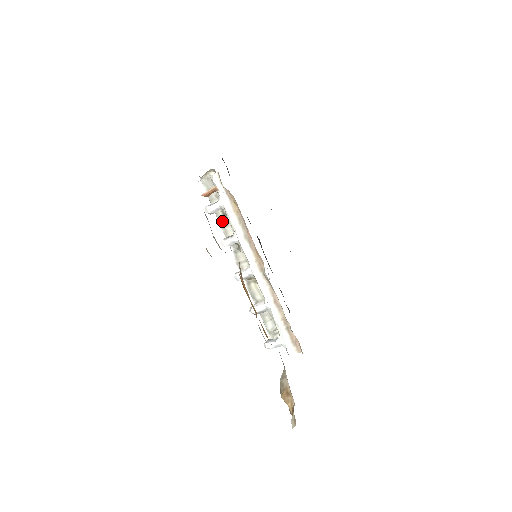
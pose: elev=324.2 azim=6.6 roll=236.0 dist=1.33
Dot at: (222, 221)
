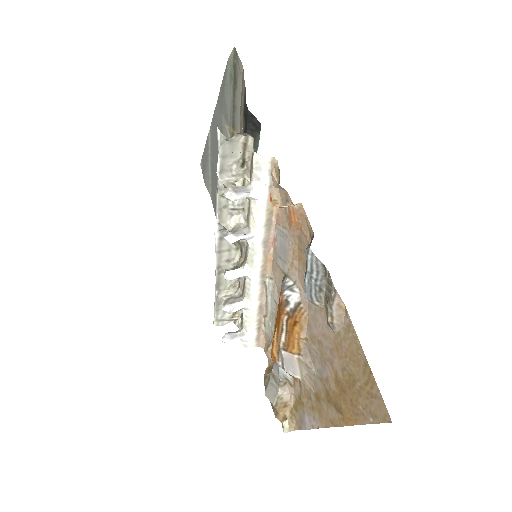
Dot at: (222, 200)
